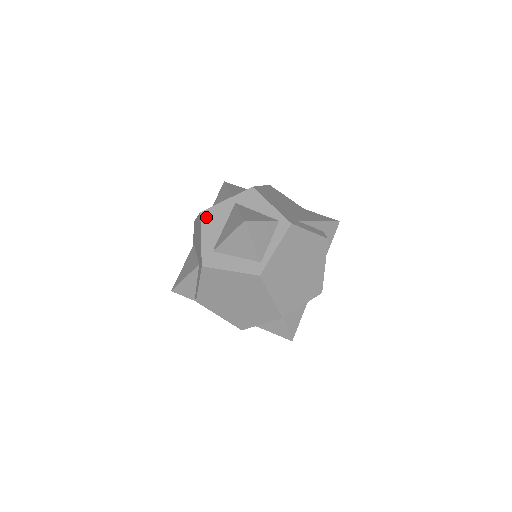
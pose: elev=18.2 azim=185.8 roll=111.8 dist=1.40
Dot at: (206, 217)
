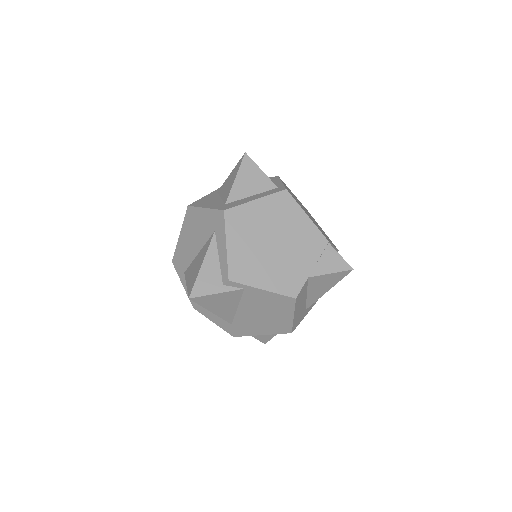
Dot at: (197, 204)
